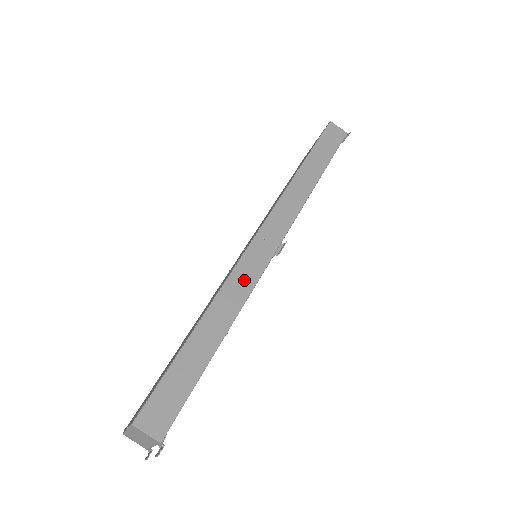
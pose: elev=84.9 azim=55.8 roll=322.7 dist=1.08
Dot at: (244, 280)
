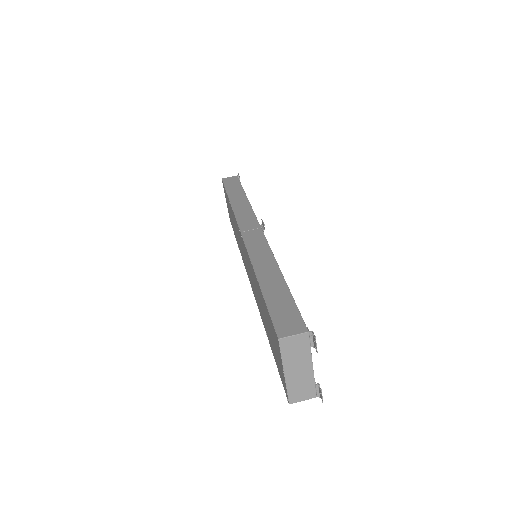
Dot at: (260, 249)
